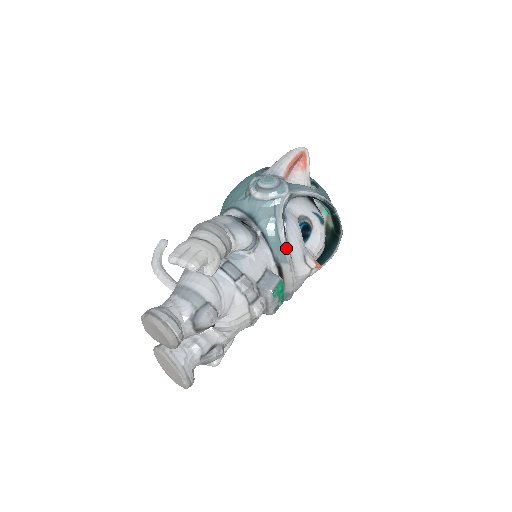
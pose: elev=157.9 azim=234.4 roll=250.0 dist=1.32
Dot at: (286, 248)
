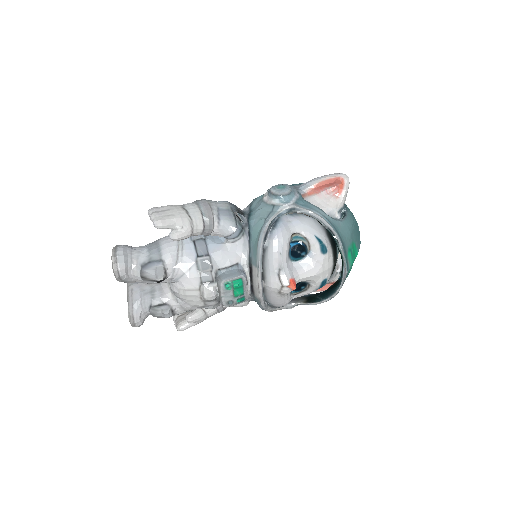
Dot at: (259, 252)
